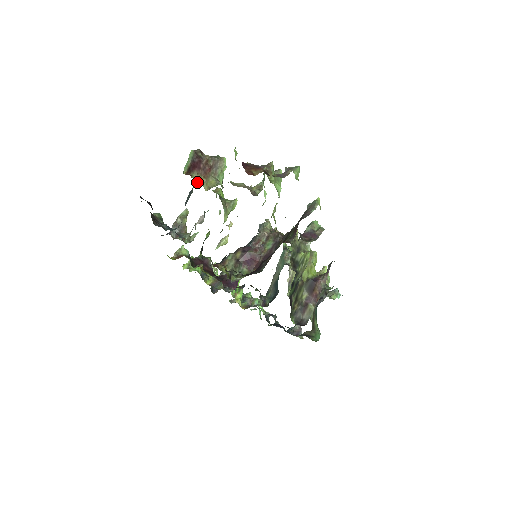
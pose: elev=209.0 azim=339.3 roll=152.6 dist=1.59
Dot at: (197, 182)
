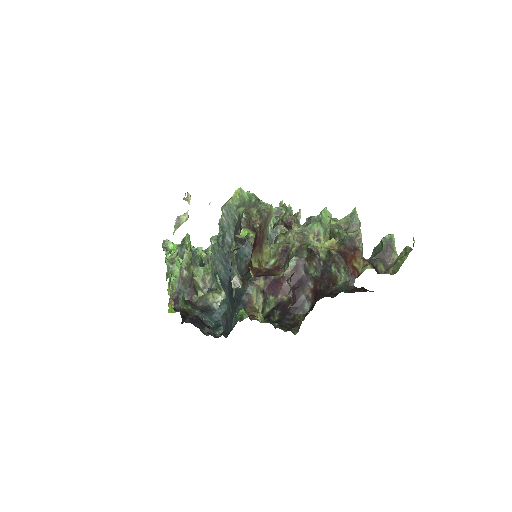
Dot at: (230, 242)
